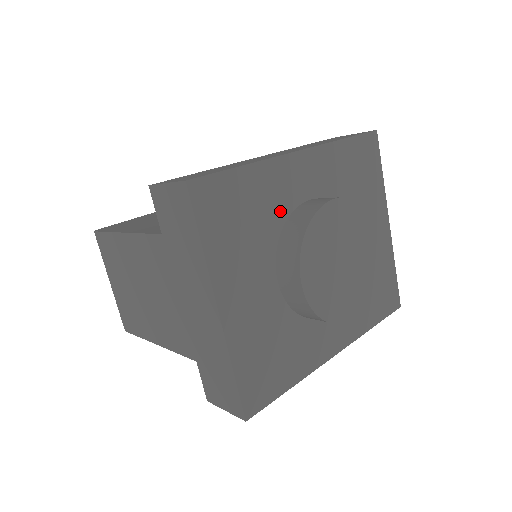
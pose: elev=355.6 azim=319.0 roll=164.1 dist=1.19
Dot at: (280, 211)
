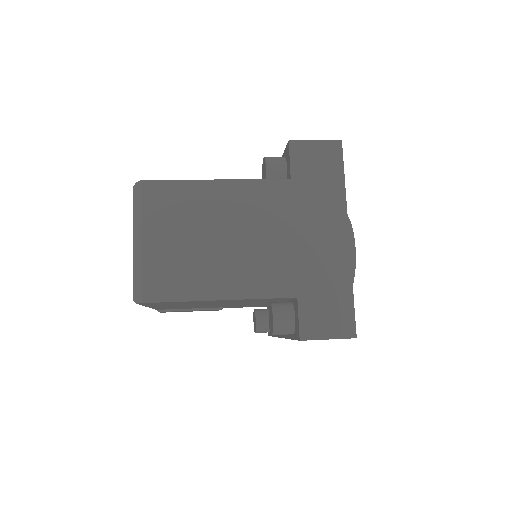
Dot at: occluded
